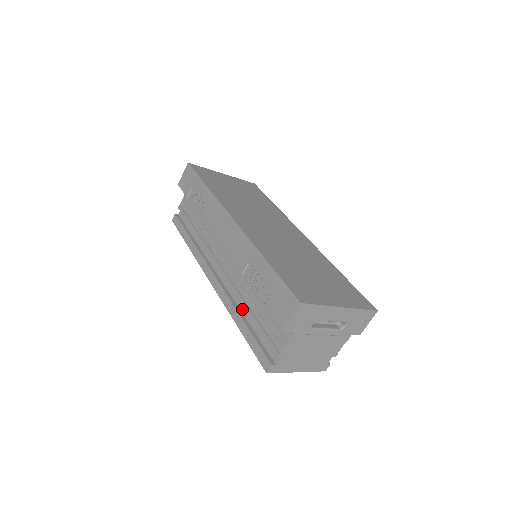
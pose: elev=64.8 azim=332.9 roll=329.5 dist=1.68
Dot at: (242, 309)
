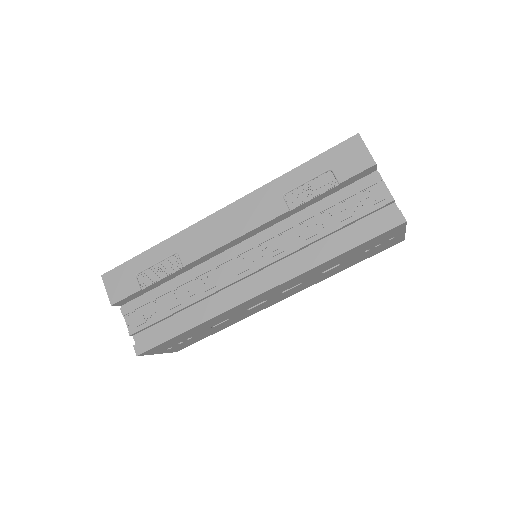
Dot at: (318, 249)
